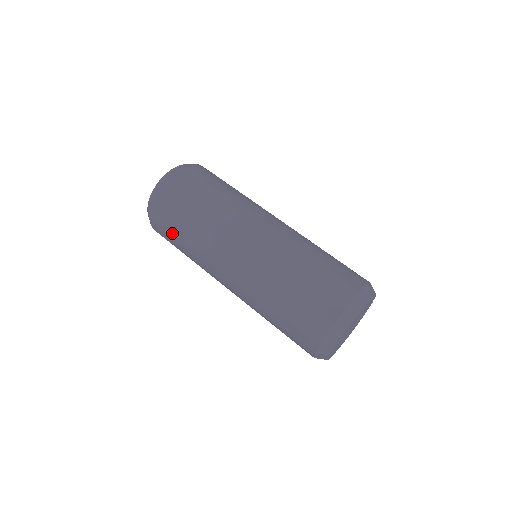
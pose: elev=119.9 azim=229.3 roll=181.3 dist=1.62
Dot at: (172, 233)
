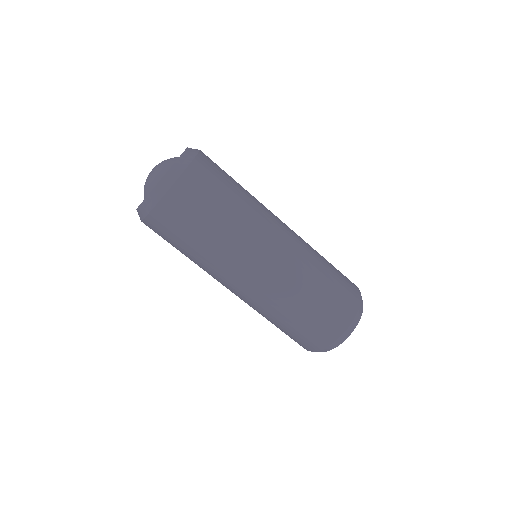
Dot at: (171, 243)
